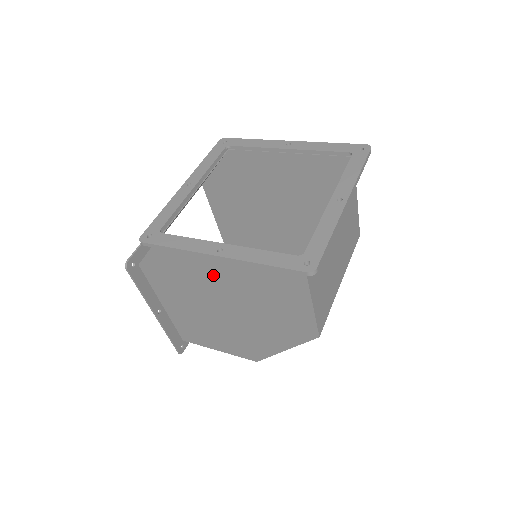
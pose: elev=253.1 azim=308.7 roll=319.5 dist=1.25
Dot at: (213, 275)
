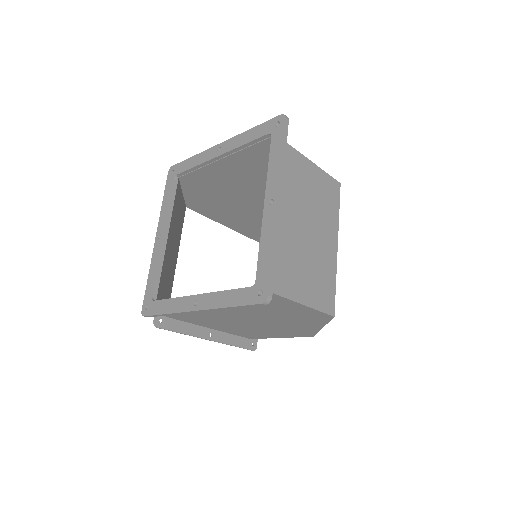
Dot at: occluded
